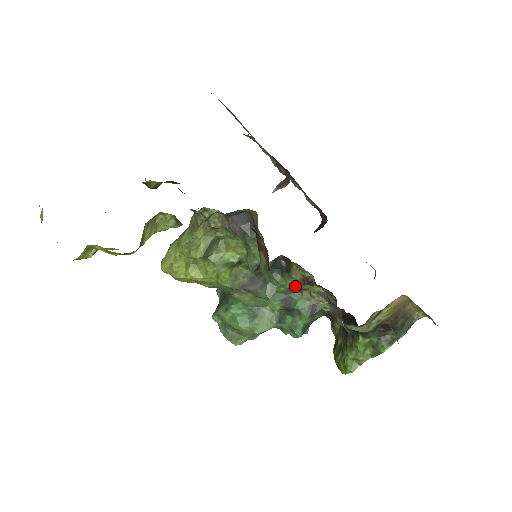
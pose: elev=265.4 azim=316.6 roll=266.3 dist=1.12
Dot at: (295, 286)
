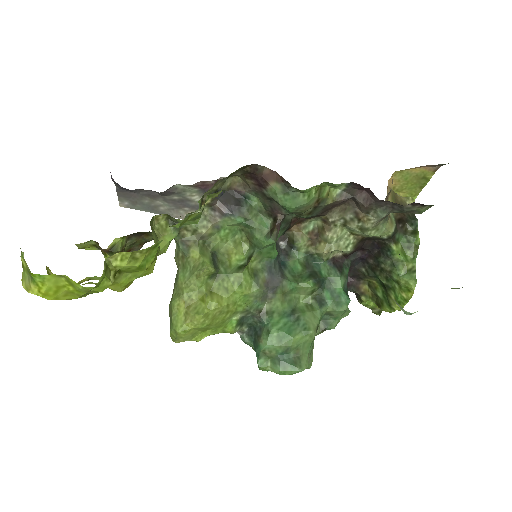
Dot at: (318, 194)
